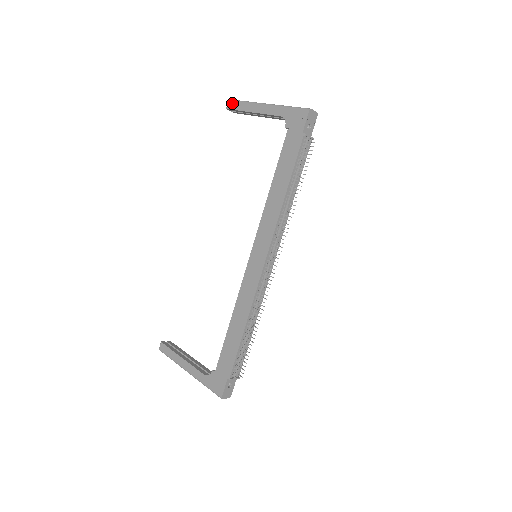
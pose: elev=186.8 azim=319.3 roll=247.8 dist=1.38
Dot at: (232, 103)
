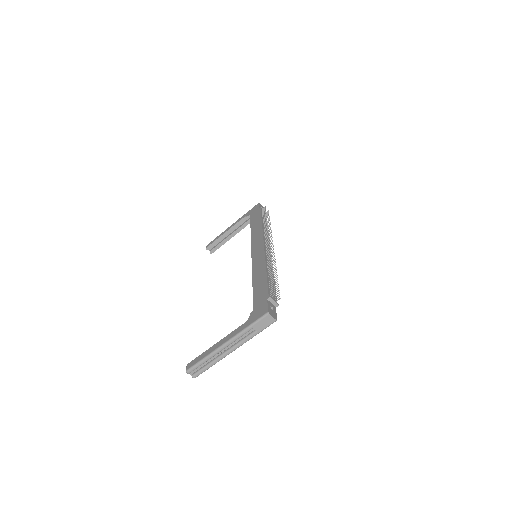
Dot at: (209, 243)
